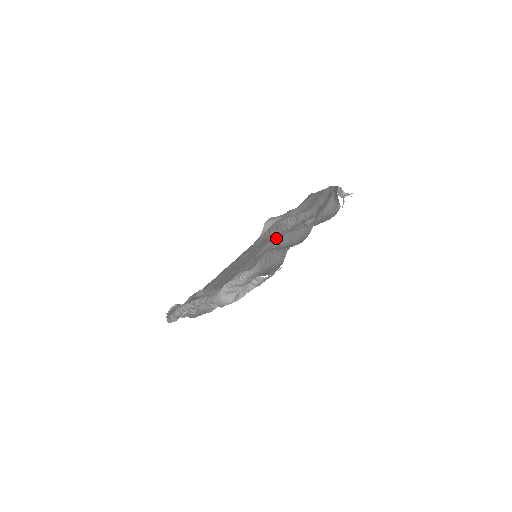
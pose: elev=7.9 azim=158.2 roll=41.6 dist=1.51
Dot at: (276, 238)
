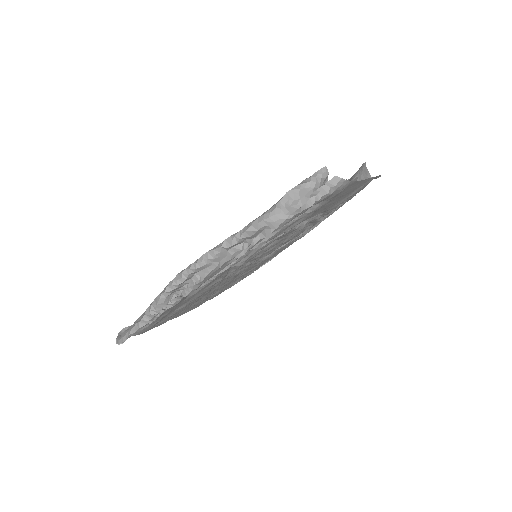
Dot at: occluded
